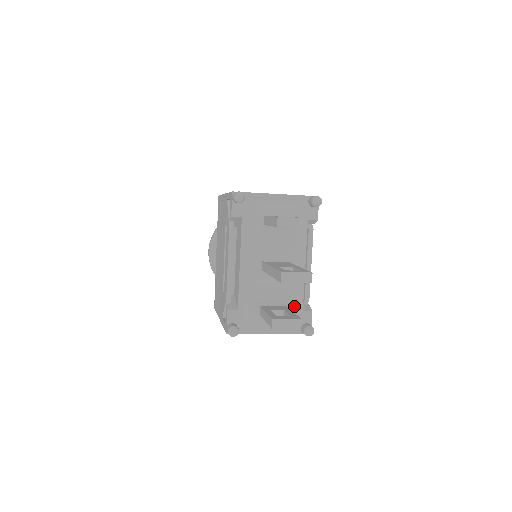
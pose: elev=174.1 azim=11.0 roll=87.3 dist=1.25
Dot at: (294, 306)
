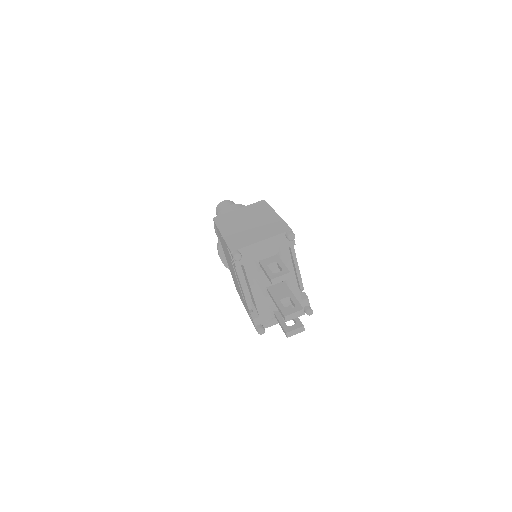
Dot at: occluded
